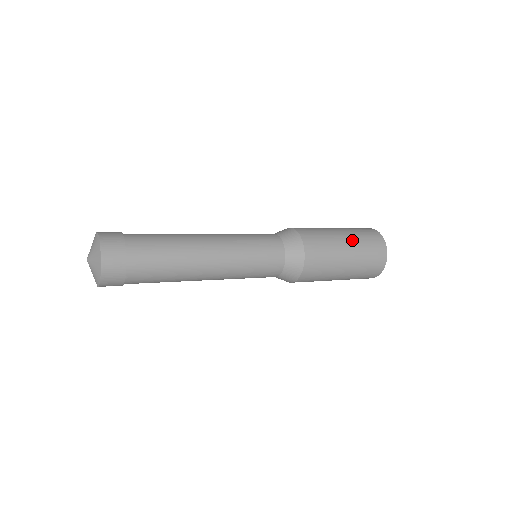
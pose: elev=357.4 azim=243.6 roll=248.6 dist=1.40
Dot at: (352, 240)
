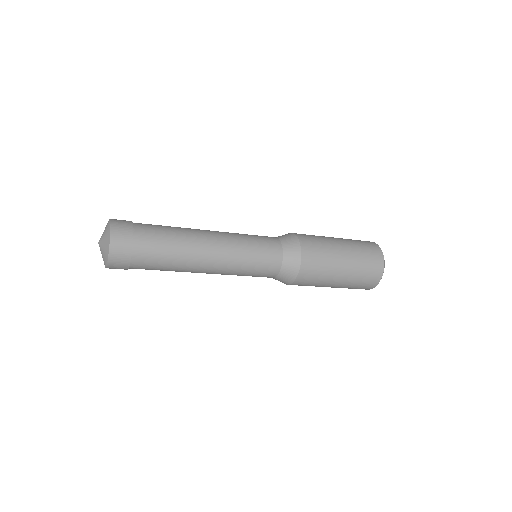
Dot at: occluded
